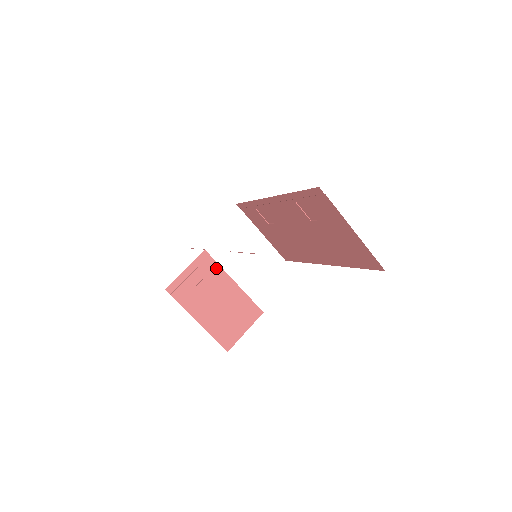
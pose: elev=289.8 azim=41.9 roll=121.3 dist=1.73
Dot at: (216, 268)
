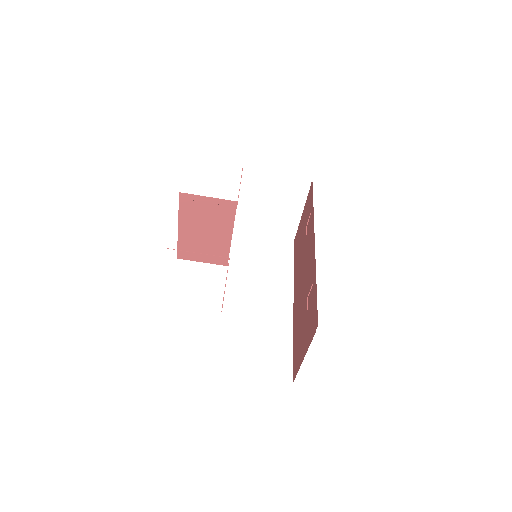
Dot at: (230, 217)
